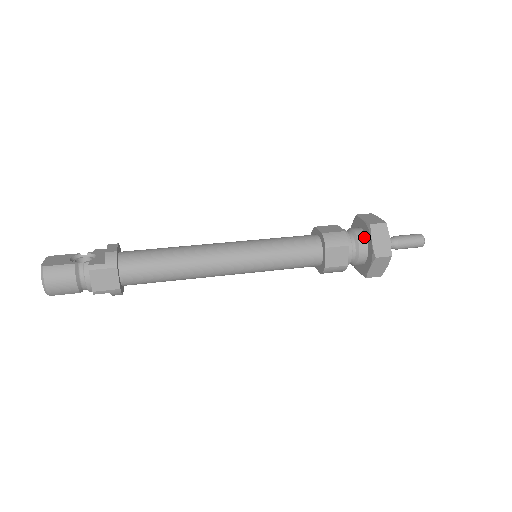
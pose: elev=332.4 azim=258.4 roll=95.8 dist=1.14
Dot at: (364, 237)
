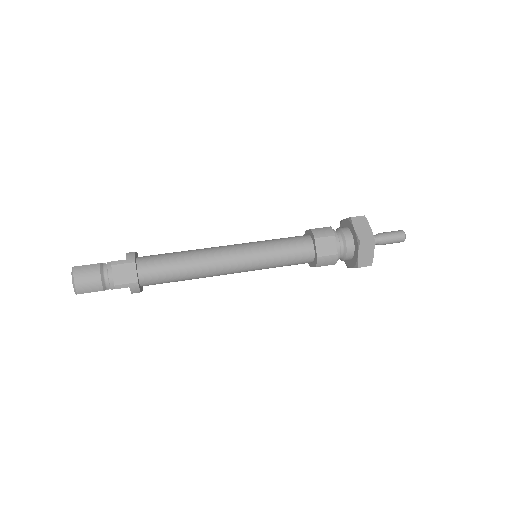
Dot at: (348, 230)
